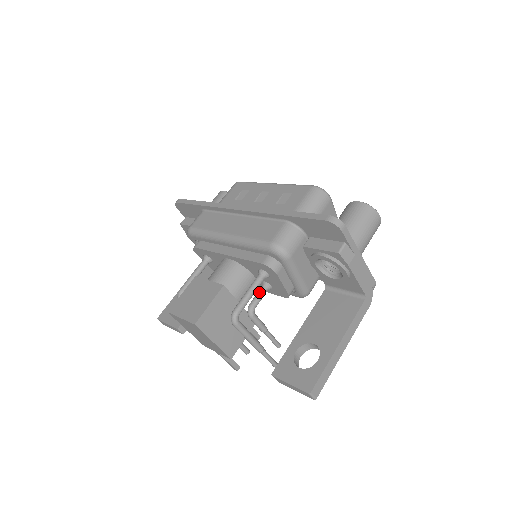
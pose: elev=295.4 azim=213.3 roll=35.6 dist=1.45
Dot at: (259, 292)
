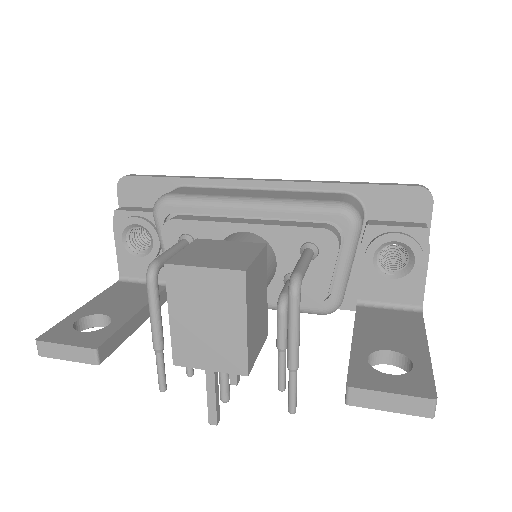
Dot at: occluded
